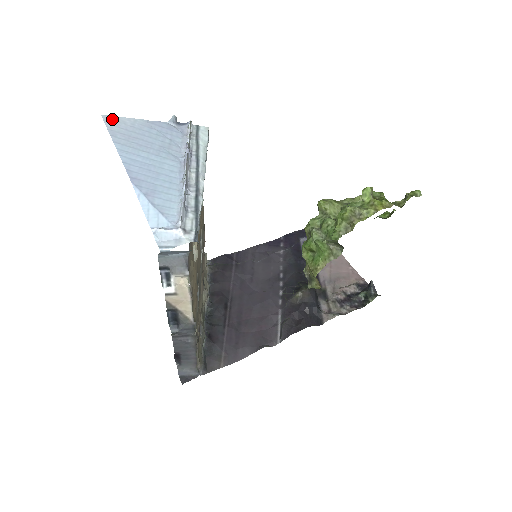
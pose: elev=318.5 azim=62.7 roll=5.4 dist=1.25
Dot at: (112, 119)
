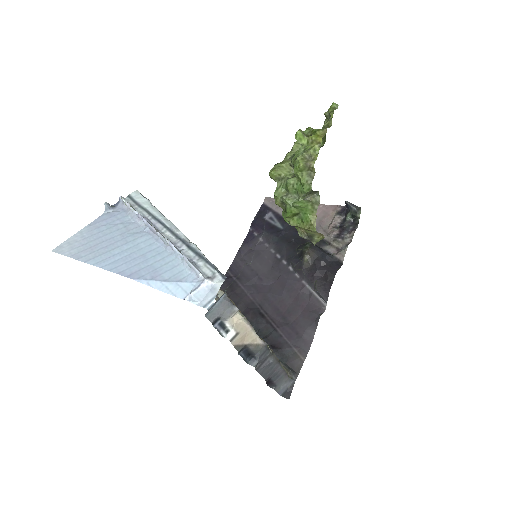
Dot at: (63, 247)
